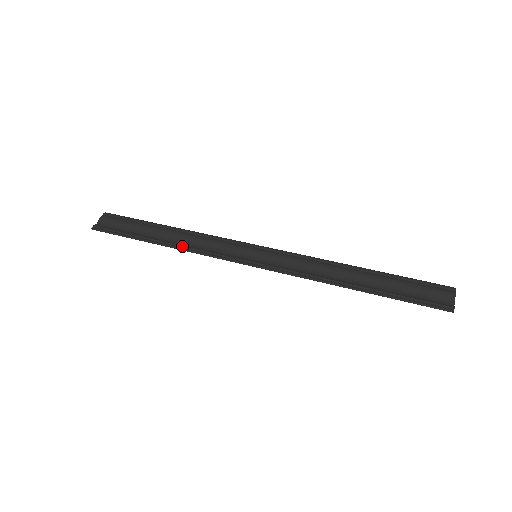
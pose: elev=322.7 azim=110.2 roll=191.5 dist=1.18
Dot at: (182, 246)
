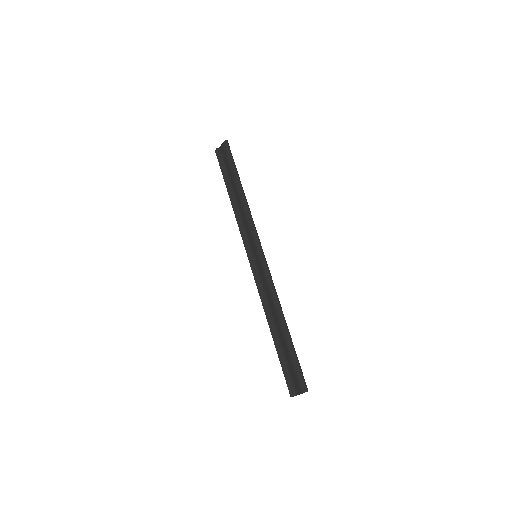
Dot at: (235, 211)
